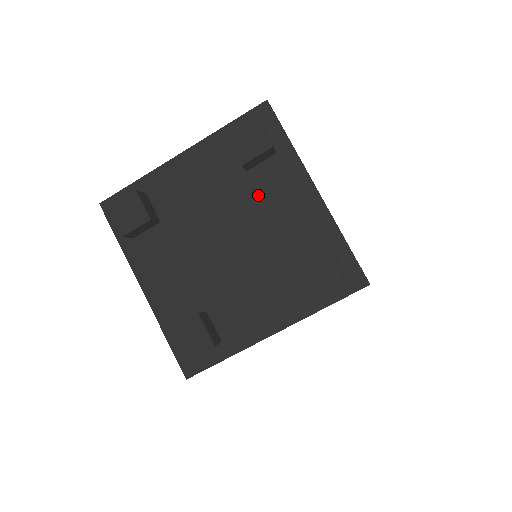
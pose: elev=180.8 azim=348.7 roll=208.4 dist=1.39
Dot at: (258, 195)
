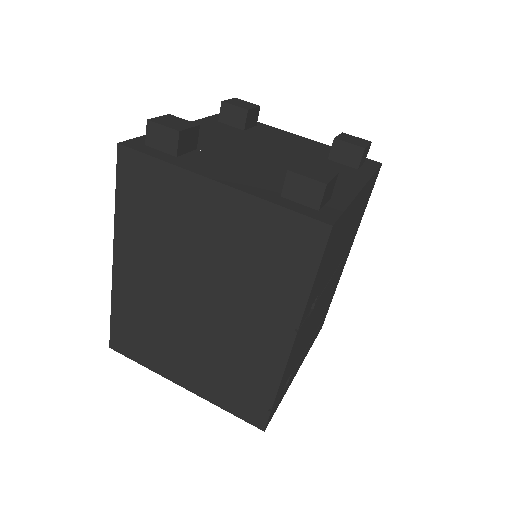
Dot at: (264, 138)
